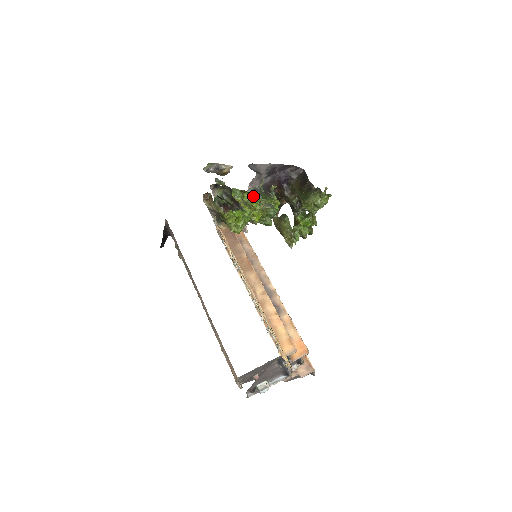
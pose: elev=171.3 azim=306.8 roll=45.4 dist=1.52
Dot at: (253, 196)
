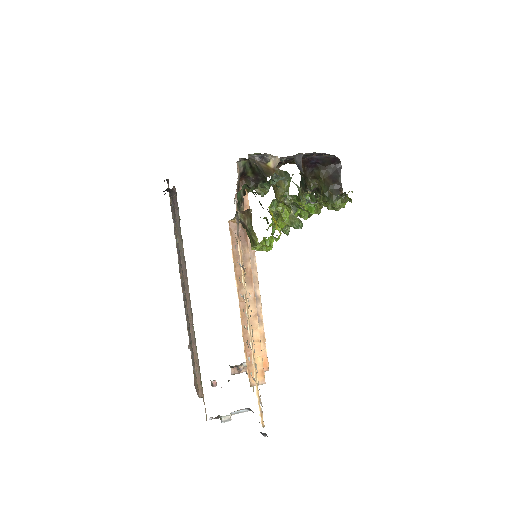
Dot at: (288, 208)
